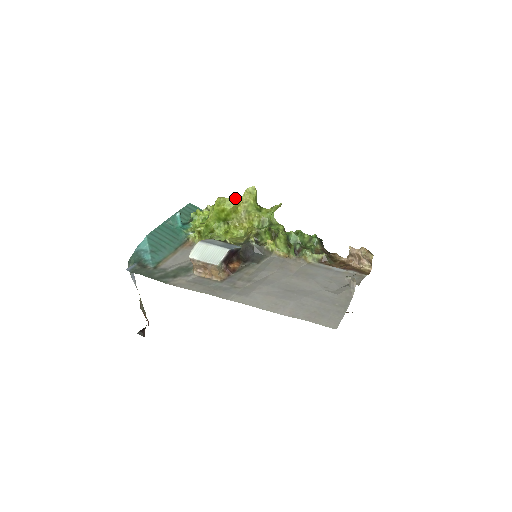
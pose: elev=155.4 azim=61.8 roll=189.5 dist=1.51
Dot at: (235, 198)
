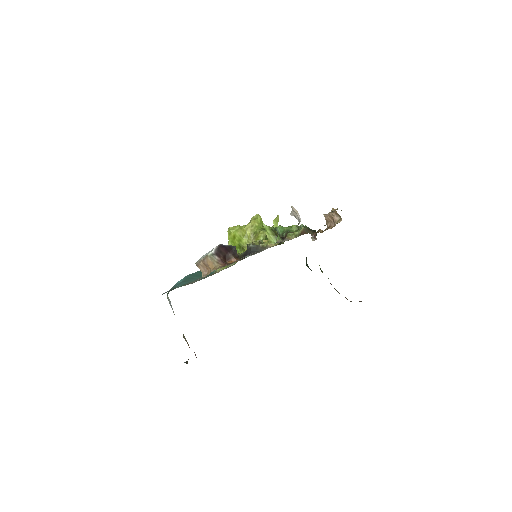
Dot at: (243, 226)
